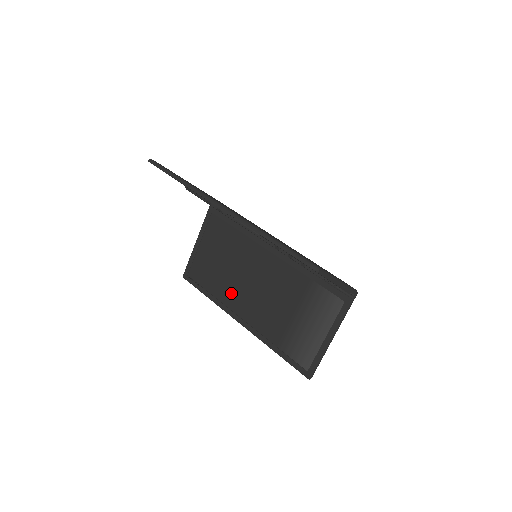
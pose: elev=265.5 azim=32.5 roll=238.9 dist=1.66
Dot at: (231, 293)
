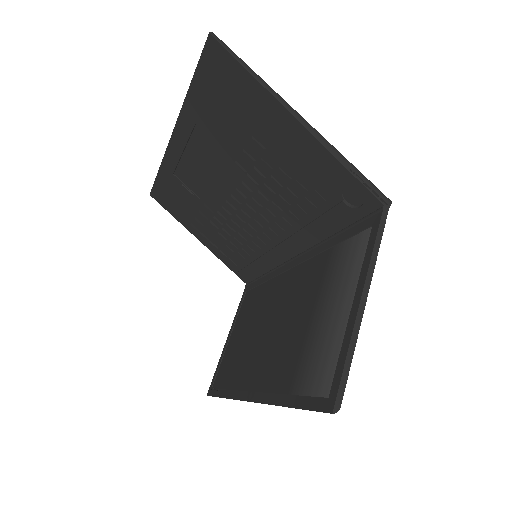
Dot at: (247, 365)
